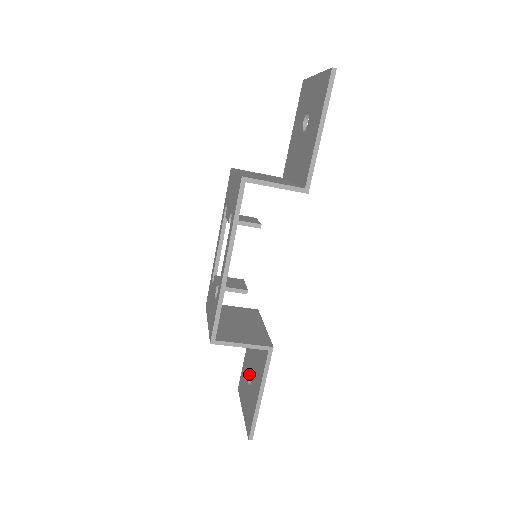
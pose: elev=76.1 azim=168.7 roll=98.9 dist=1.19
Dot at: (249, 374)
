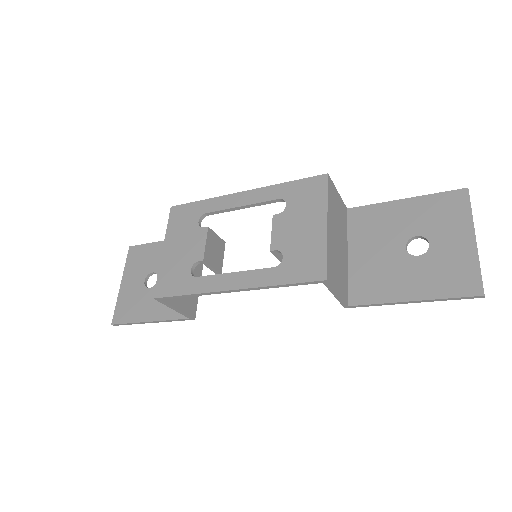
Dot at: (152, 272)
